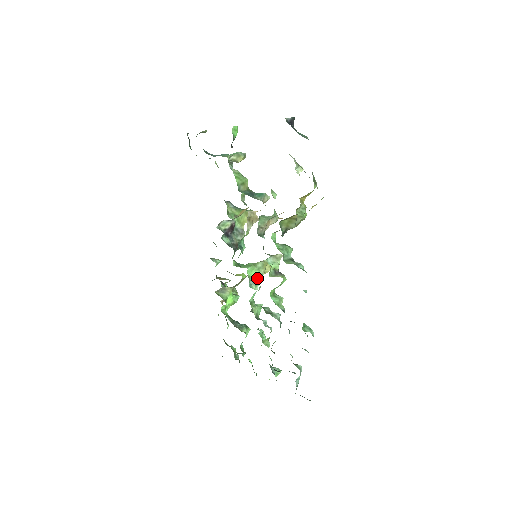
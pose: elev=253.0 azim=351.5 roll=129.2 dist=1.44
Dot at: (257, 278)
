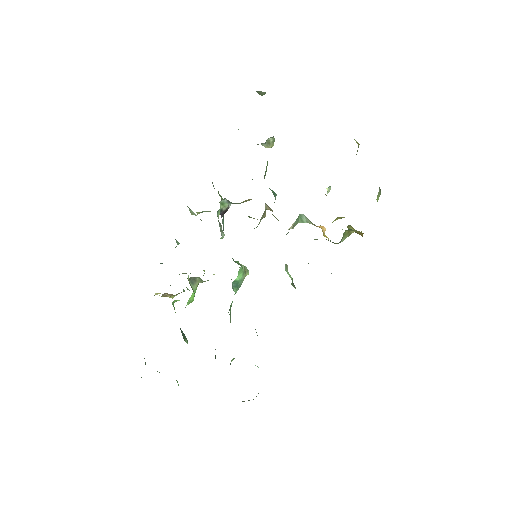
Dot at: (240, 282)
